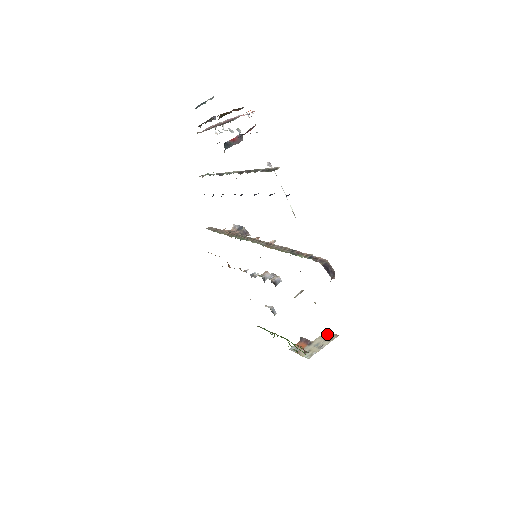
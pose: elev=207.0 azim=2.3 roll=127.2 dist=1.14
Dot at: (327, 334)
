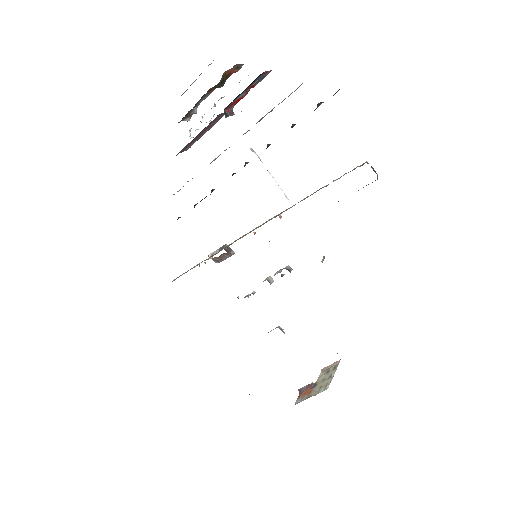
Dot at: (326, 369)
